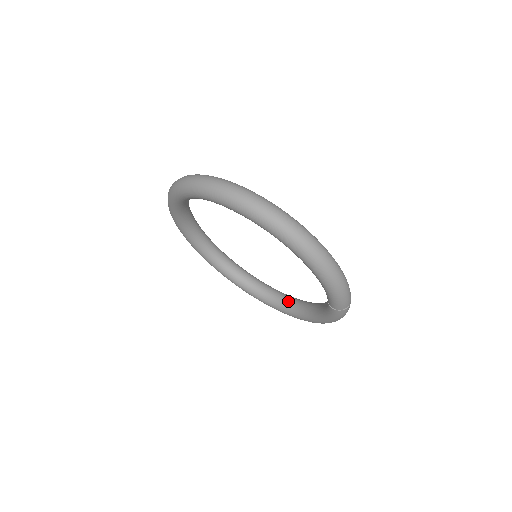
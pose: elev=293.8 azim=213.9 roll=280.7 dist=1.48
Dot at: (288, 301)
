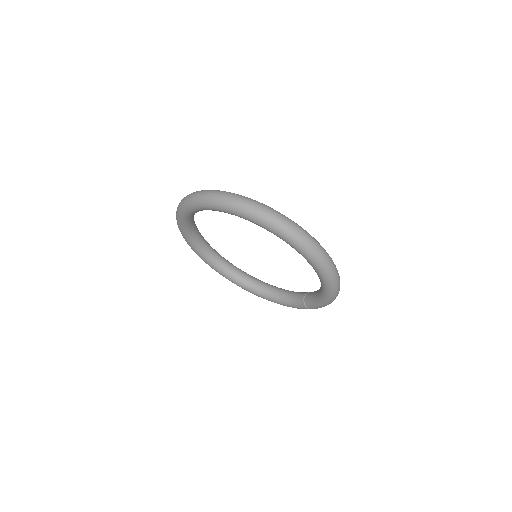
Dot at: (243, 276)
